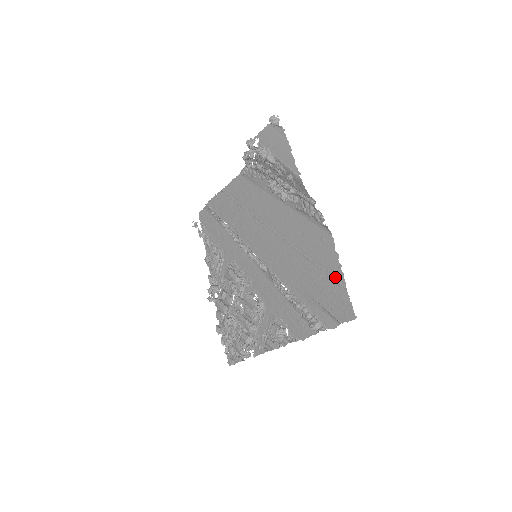
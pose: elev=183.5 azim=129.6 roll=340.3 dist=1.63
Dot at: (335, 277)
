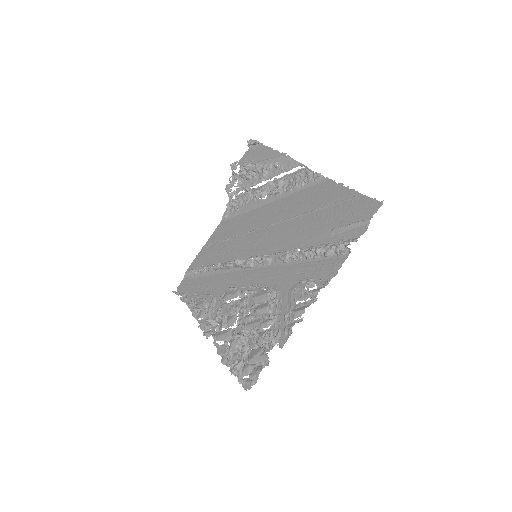
Dot at: (347, 197)
